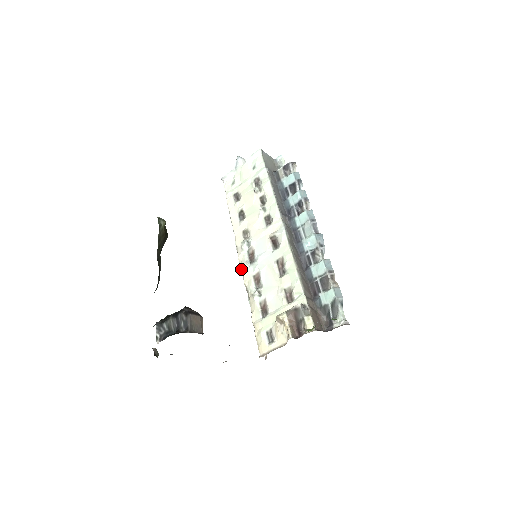
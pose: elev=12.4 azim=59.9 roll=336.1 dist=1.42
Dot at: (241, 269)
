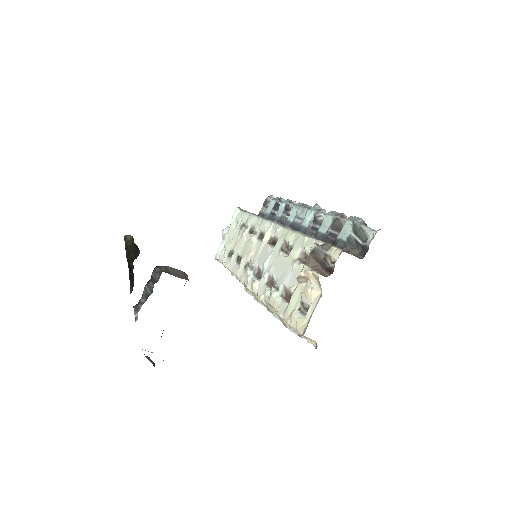
Dot at: occluded
